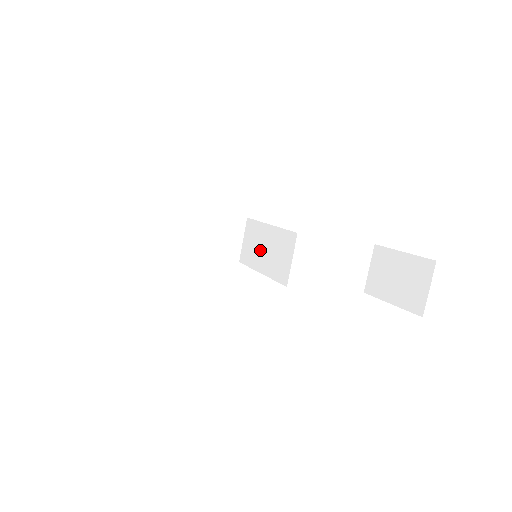
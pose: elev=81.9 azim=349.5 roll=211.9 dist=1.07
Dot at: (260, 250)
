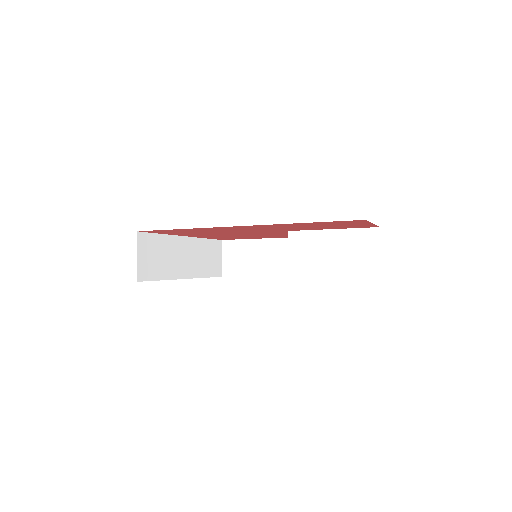
Dot at: occluded
